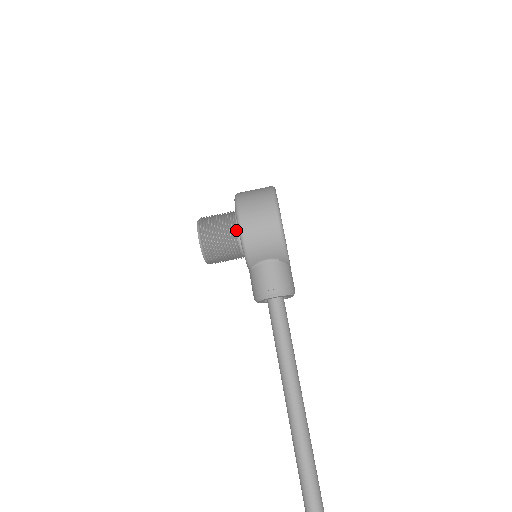
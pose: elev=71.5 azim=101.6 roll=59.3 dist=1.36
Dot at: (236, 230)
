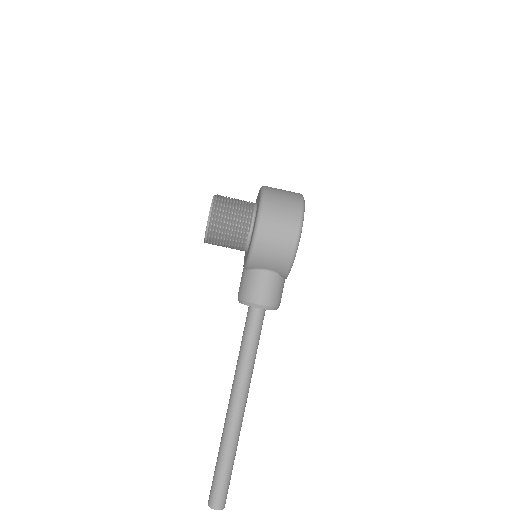
Dot at: (249, 227)
